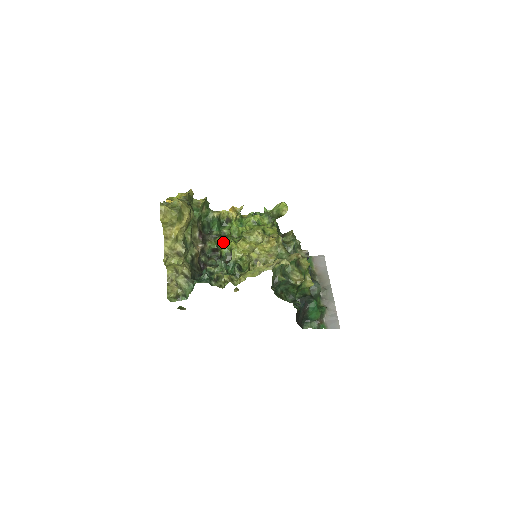
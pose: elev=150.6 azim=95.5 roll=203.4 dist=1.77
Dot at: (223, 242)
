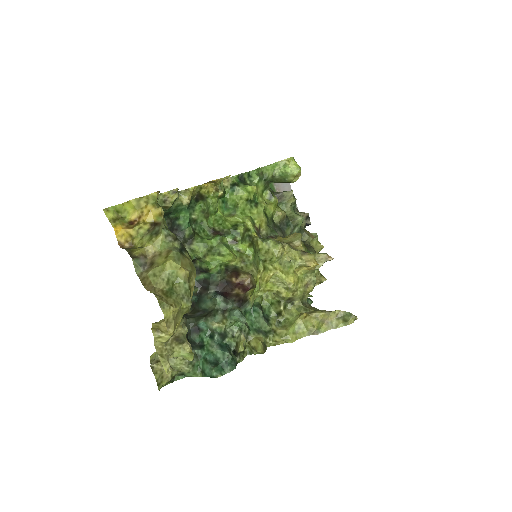
Dot at: (209, 252)
